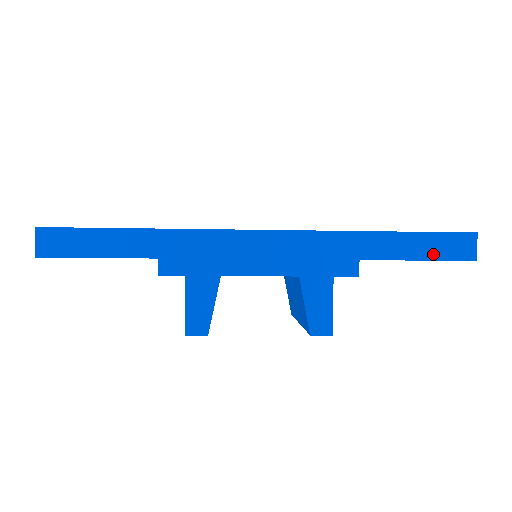
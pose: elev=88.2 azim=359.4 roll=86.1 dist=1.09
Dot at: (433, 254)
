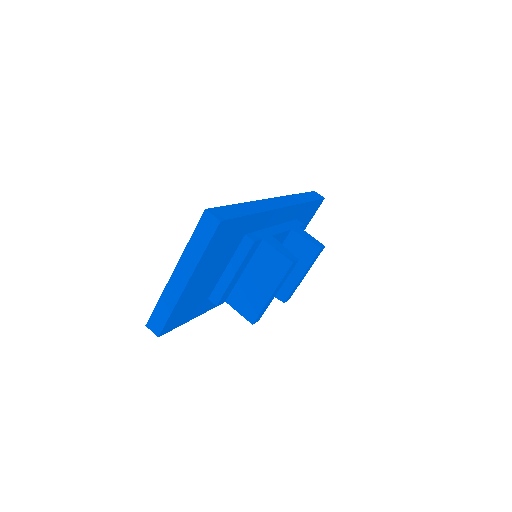
Dot at: (315, 198)
